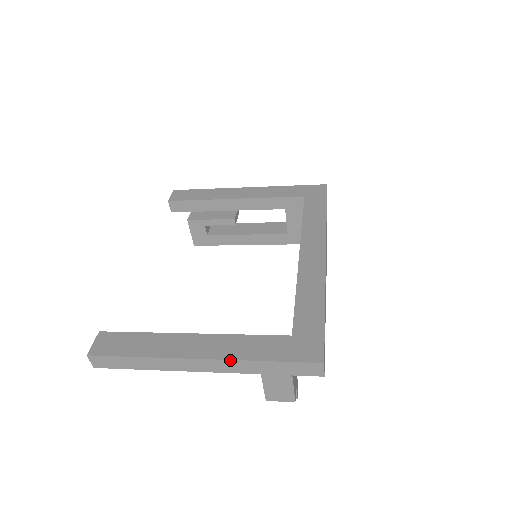
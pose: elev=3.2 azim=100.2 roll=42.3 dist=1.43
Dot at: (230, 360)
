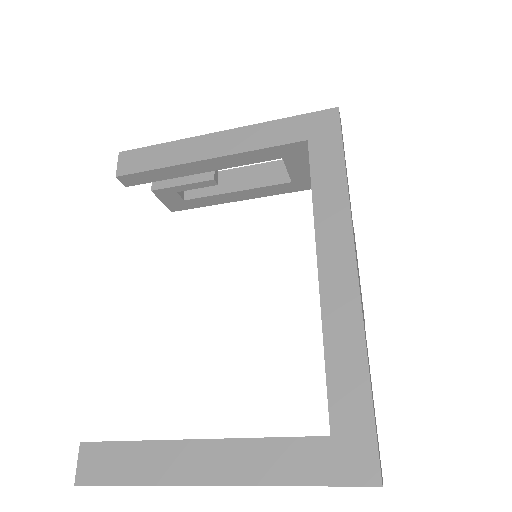
Dot at: occluded
